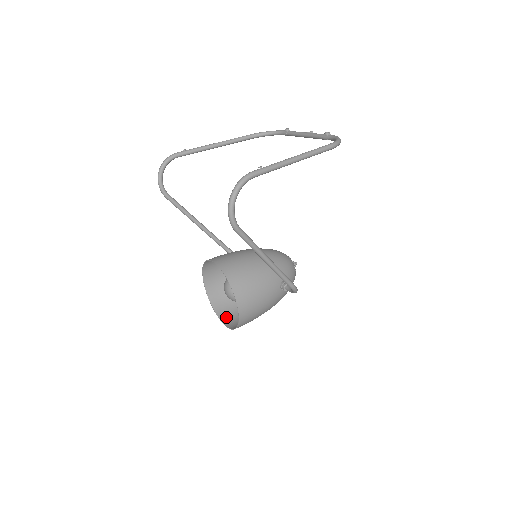
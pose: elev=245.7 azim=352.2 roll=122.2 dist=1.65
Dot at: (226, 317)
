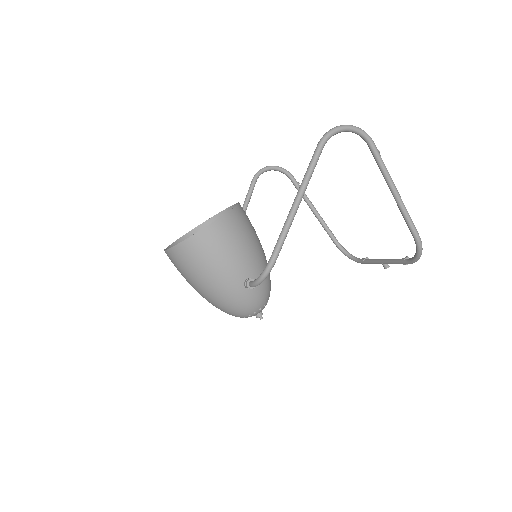
Dot at: occluded
